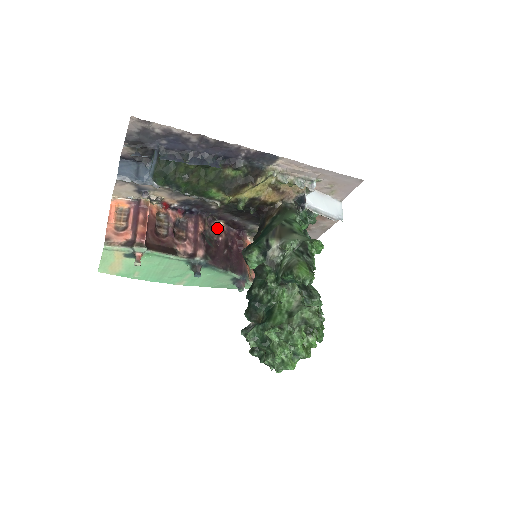
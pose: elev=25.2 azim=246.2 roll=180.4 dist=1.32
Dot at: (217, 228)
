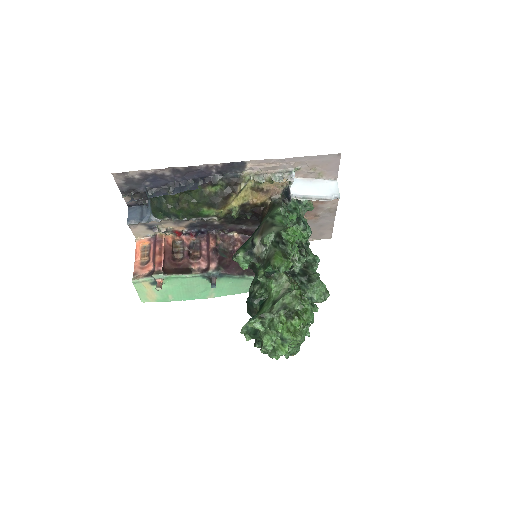
Dot at: (231, 239)
